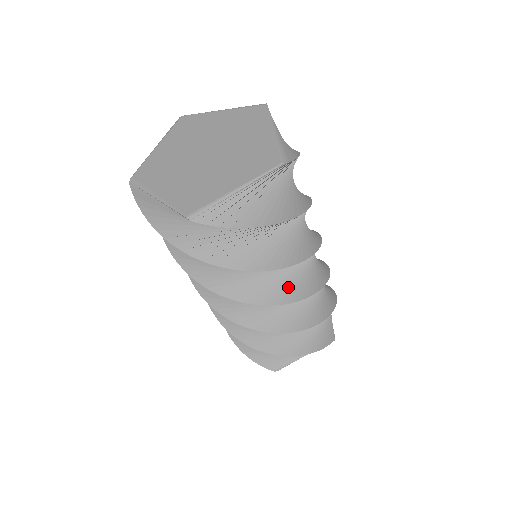
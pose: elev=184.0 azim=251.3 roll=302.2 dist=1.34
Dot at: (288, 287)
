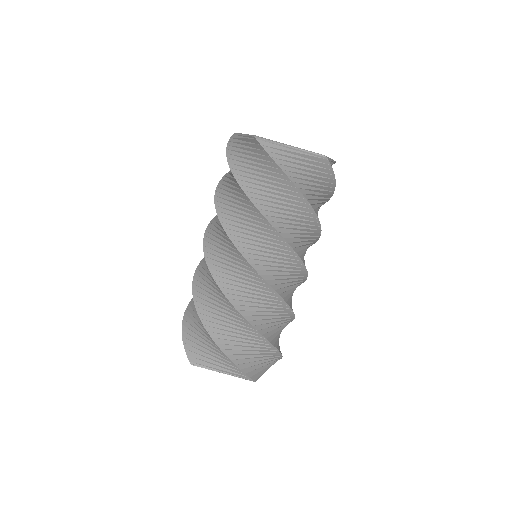
Dot at: occluded
